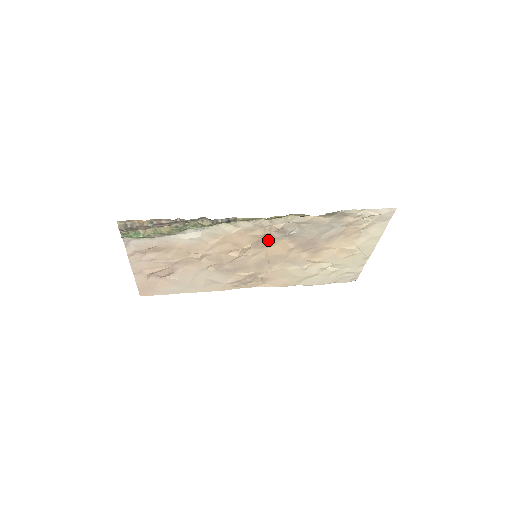
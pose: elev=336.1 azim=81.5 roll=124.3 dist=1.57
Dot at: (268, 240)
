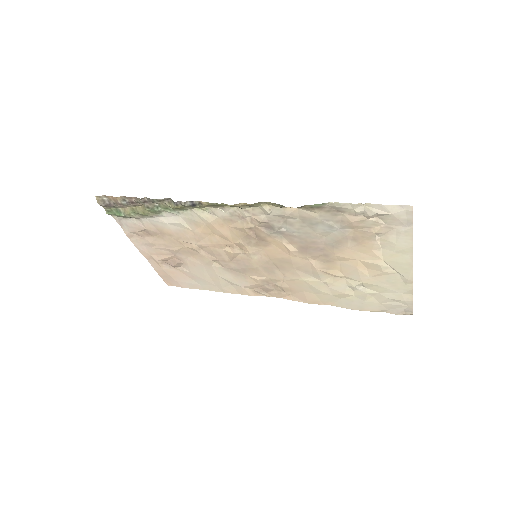
Dot at: (259, 236)
